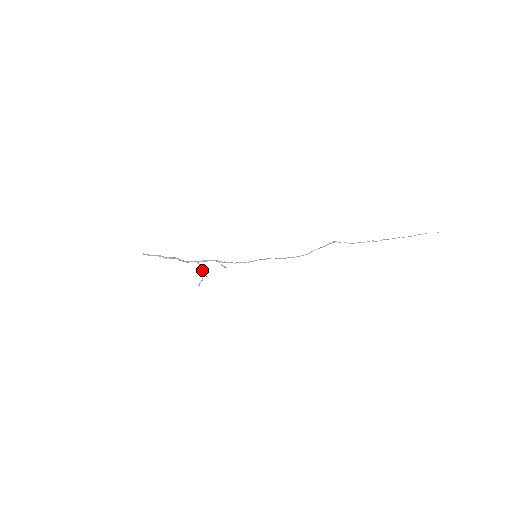
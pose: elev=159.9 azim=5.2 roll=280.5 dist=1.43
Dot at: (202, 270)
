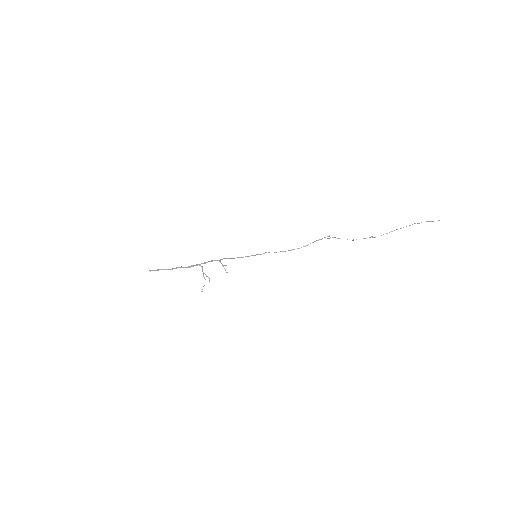
Dot at: (204, 273)
